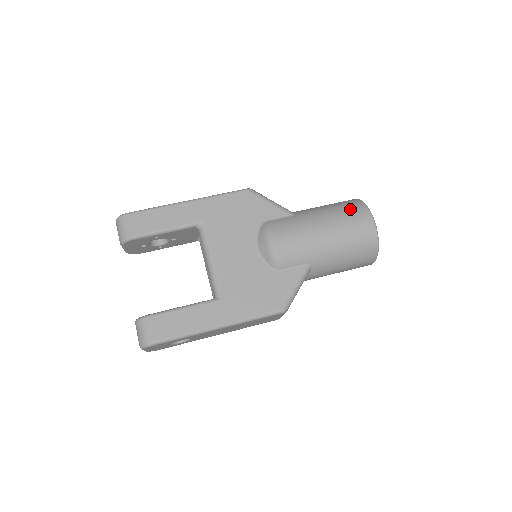
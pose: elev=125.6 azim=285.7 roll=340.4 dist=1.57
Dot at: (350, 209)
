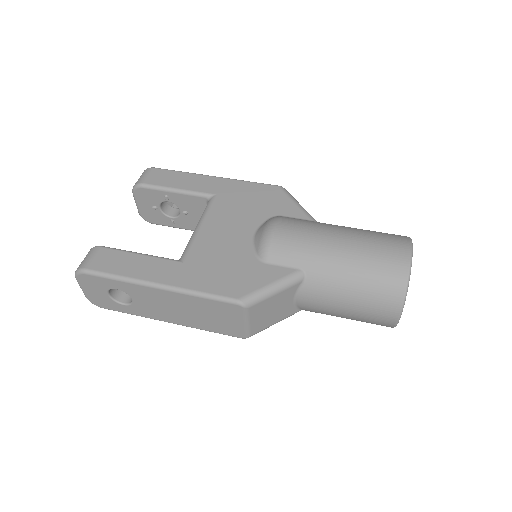
Dot at: (386, 234)
